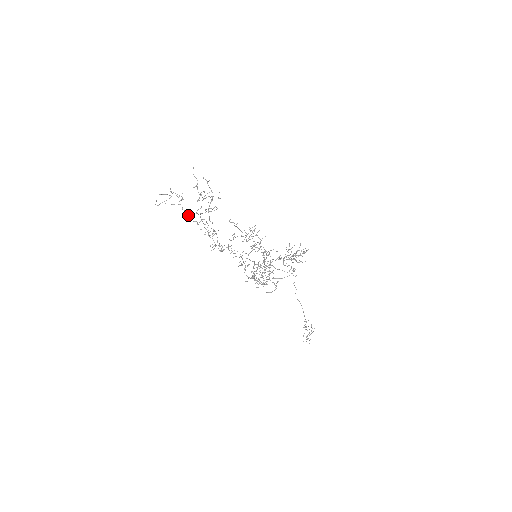
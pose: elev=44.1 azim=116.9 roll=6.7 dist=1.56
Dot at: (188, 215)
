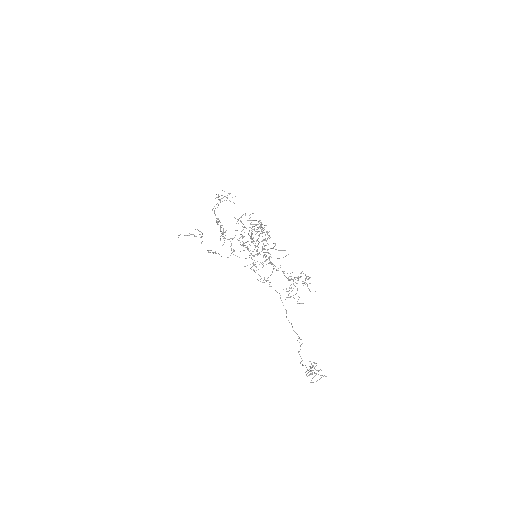
Dot at: occluded
